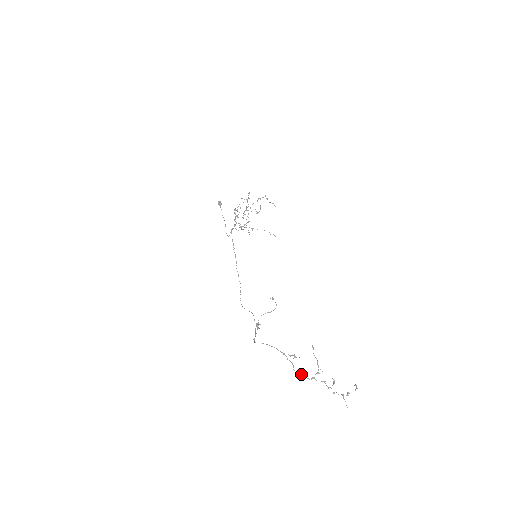
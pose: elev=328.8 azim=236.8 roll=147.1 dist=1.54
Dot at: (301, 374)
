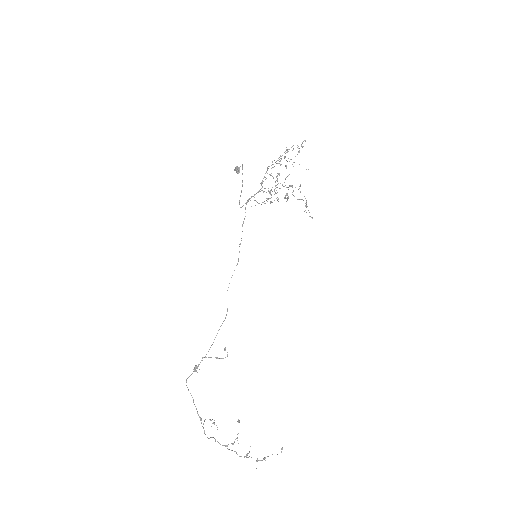
Dot at: (214, 438)
